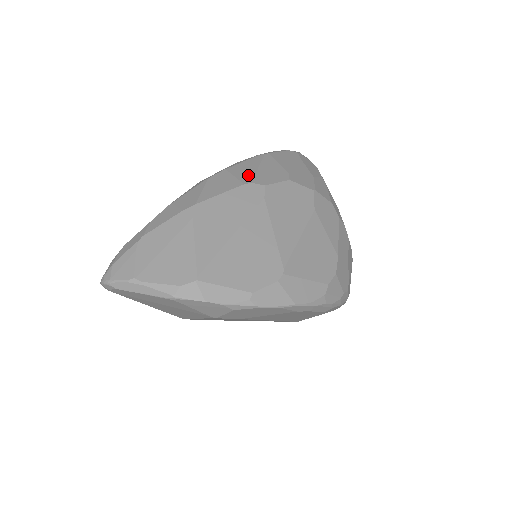
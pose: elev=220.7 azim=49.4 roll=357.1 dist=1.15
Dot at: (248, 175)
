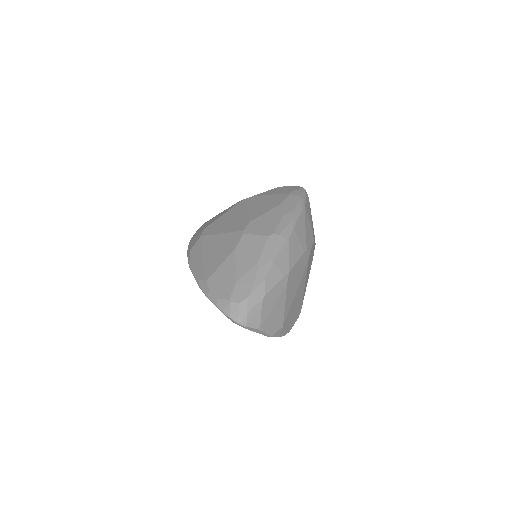
Dot at: (304, 240)
